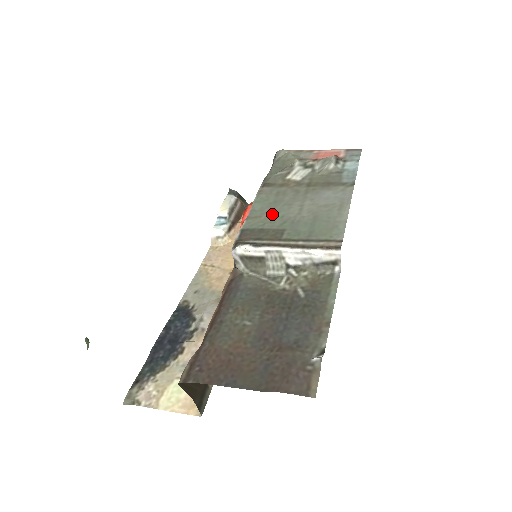
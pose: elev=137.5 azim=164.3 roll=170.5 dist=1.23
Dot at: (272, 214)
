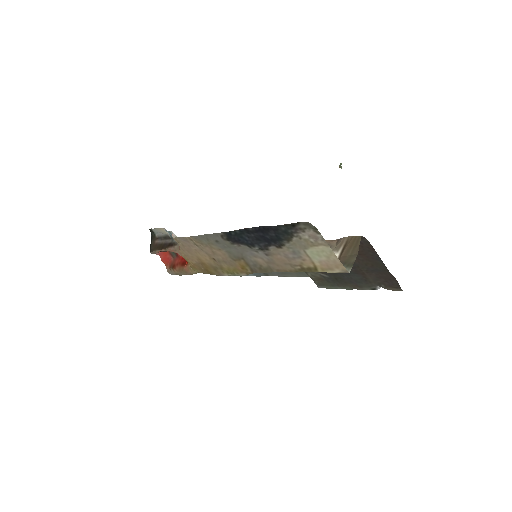
Dot at: occluded
